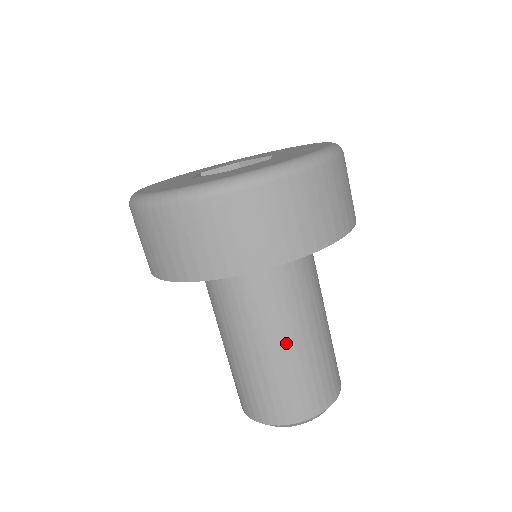
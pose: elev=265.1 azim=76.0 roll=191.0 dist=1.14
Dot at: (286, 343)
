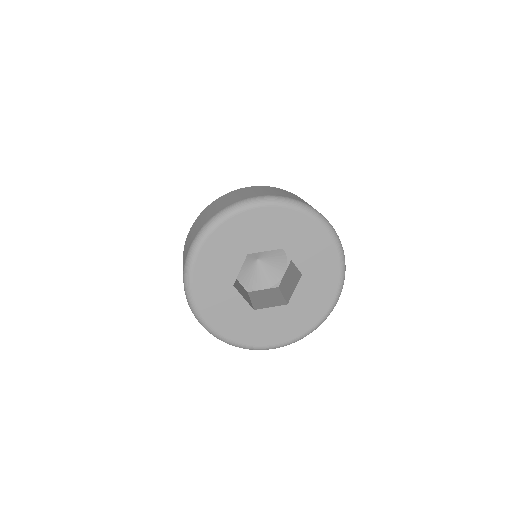
Dot at: occluded
